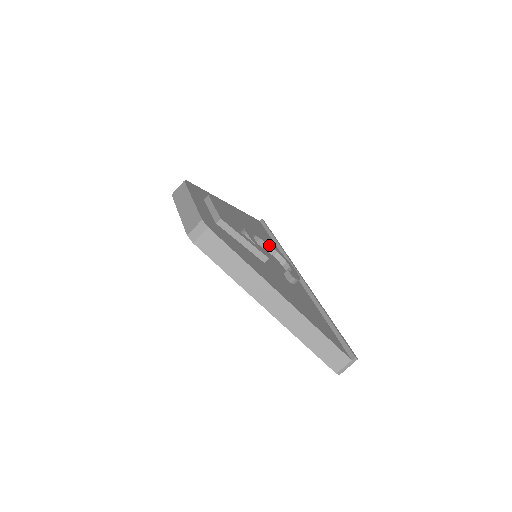
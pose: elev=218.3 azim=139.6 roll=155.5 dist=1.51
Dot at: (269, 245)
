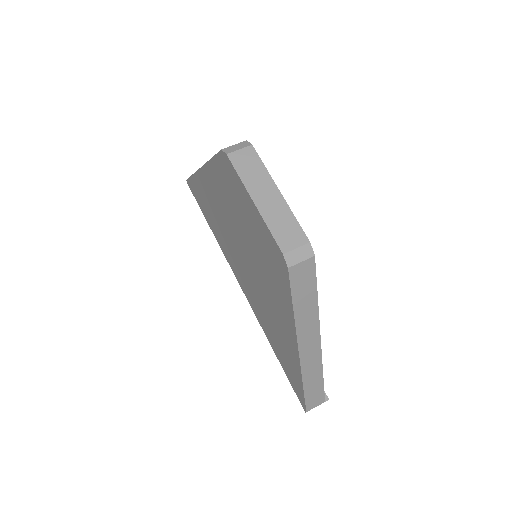
Dot at: occluded
